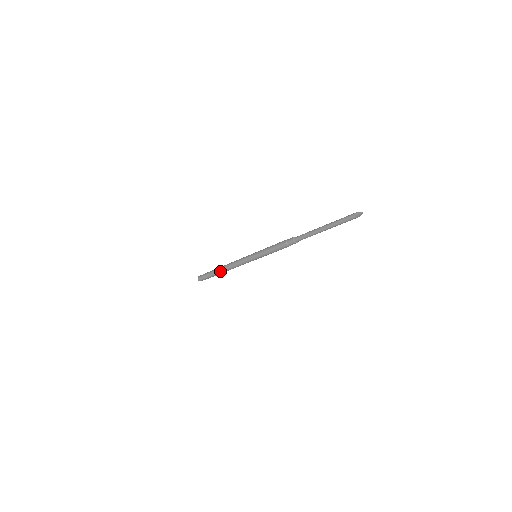
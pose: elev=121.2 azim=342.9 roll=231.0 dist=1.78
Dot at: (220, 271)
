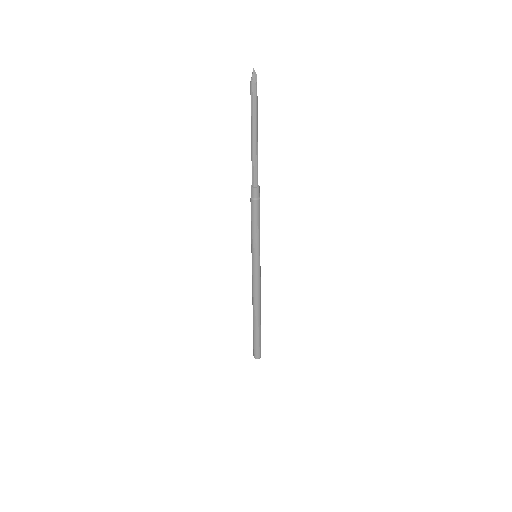
Dot at: (255, 319)
